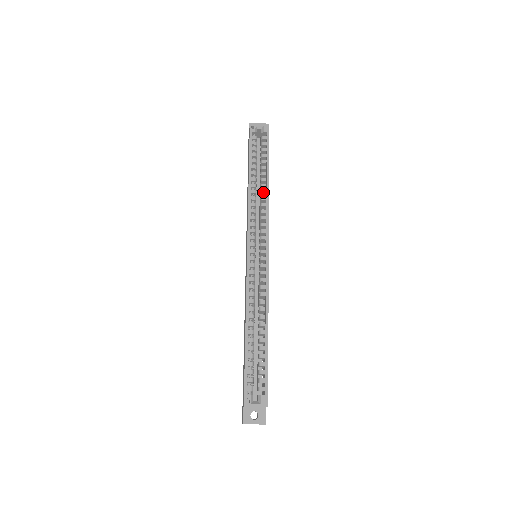
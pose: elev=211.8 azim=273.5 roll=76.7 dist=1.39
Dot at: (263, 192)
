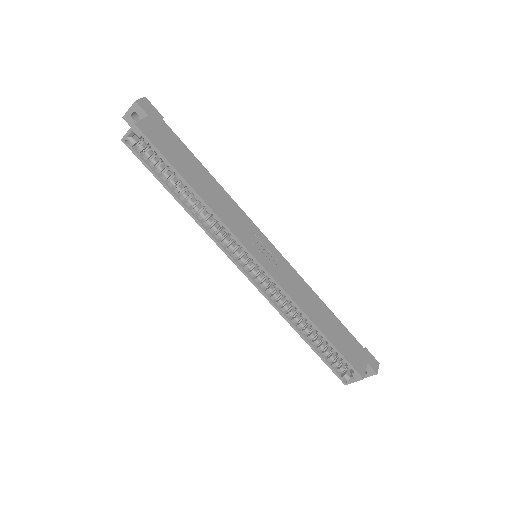
Dot at: (202, 205)
